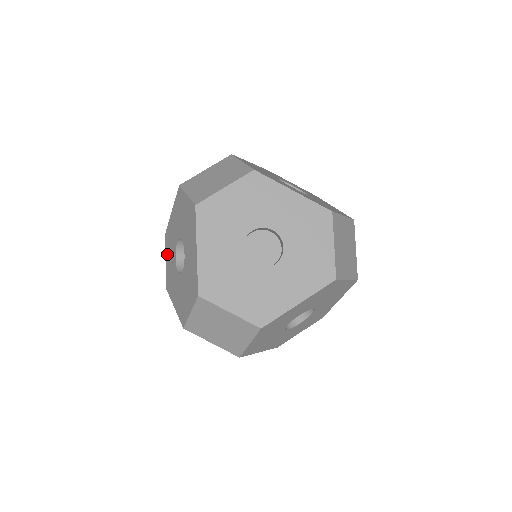
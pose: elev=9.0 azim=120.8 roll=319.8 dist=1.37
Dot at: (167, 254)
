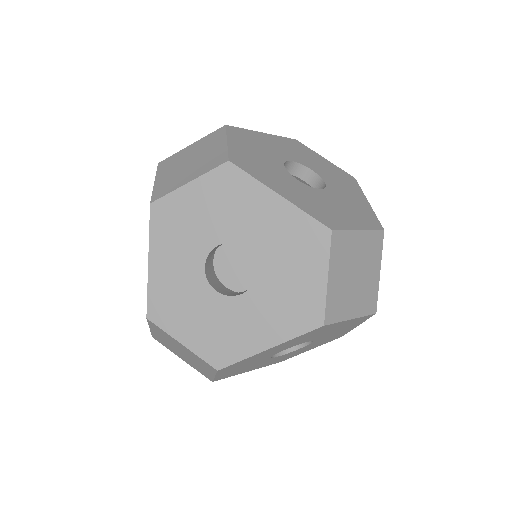
Dot at: occluded
